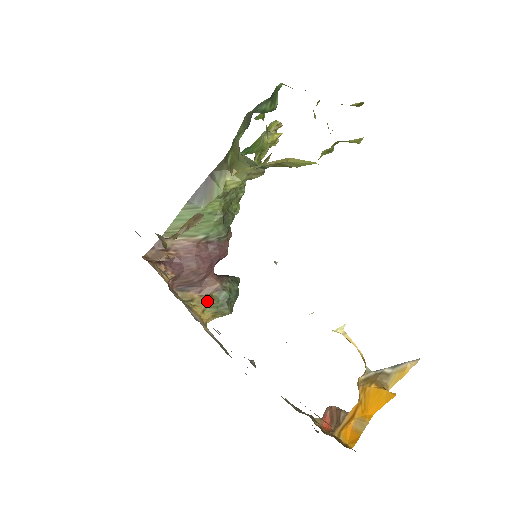
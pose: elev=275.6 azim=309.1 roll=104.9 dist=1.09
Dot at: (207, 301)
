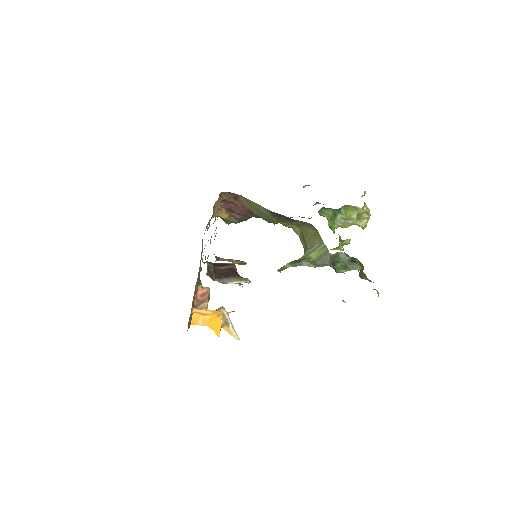
Dot at: (225, 217)
